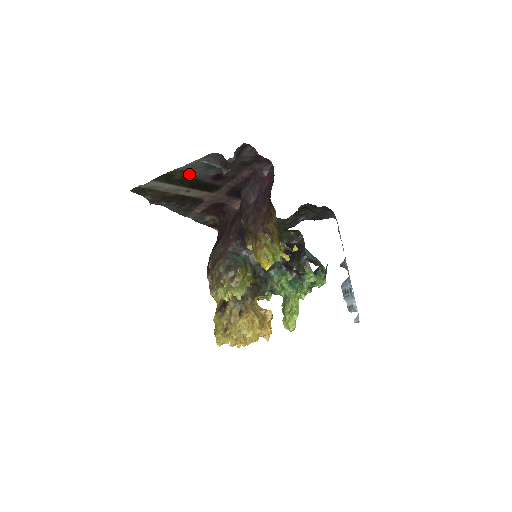
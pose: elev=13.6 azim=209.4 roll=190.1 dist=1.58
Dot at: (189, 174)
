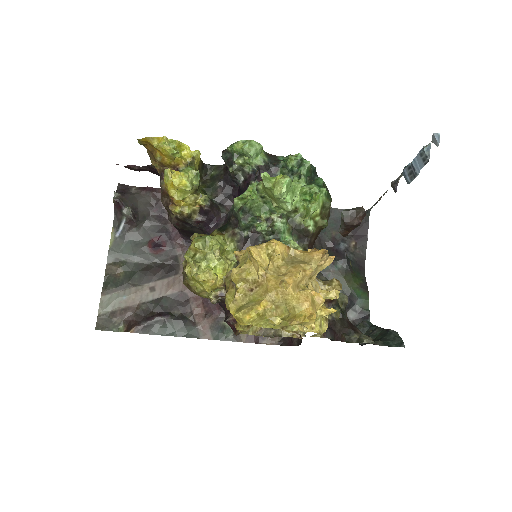
Dot at: (126, 262)
